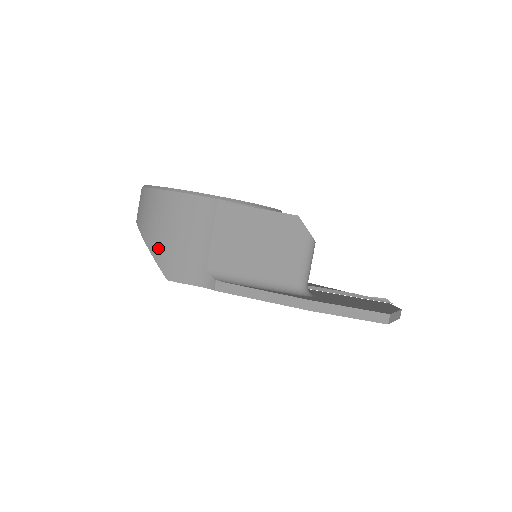
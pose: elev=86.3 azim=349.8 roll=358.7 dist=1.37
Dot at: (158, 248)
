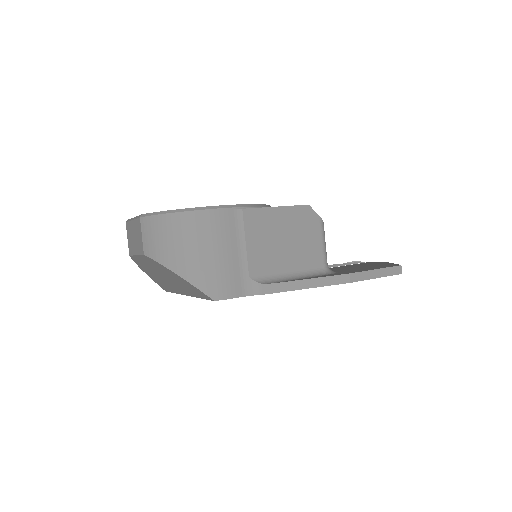
Dot at: (194, 272)
